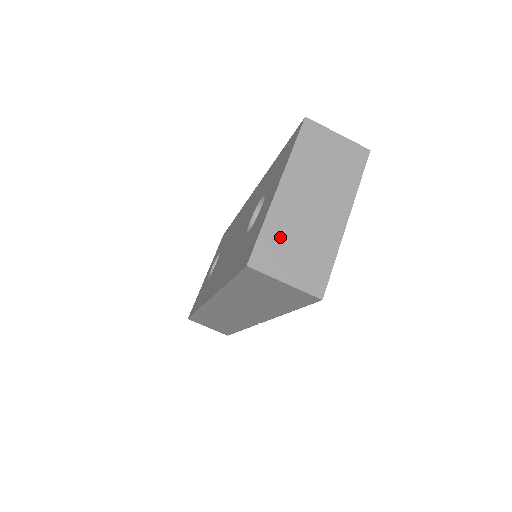
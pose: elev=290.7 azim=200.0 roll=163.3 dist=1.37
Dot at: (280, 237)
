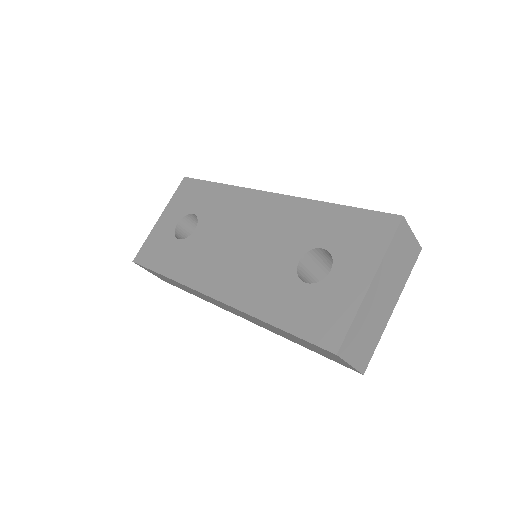
Dot at: (359, 328)
